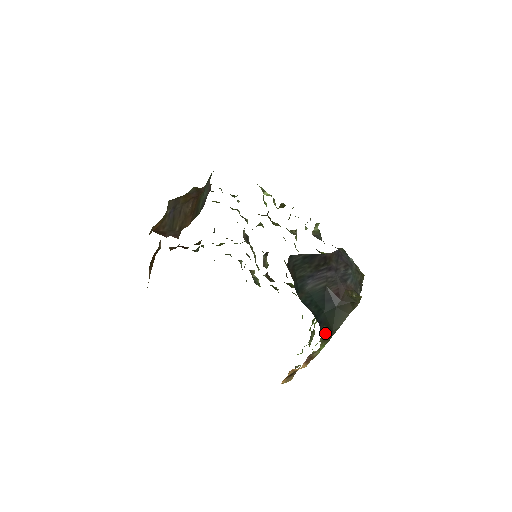
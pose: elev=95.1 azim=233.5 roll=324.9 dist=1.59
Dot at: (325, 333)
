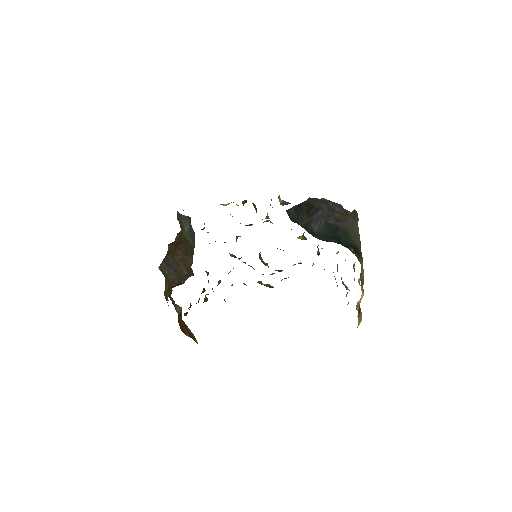
Dot at: (355, 252)
